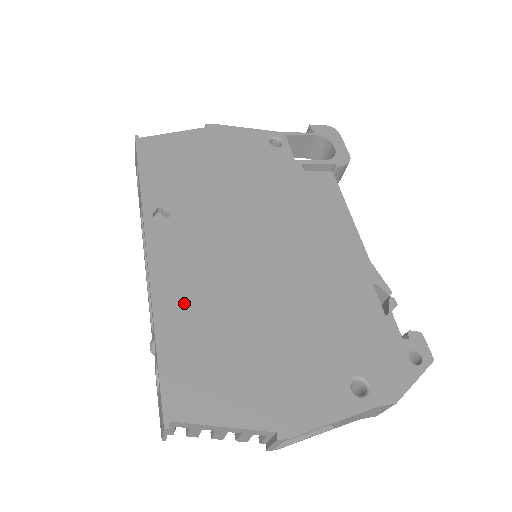
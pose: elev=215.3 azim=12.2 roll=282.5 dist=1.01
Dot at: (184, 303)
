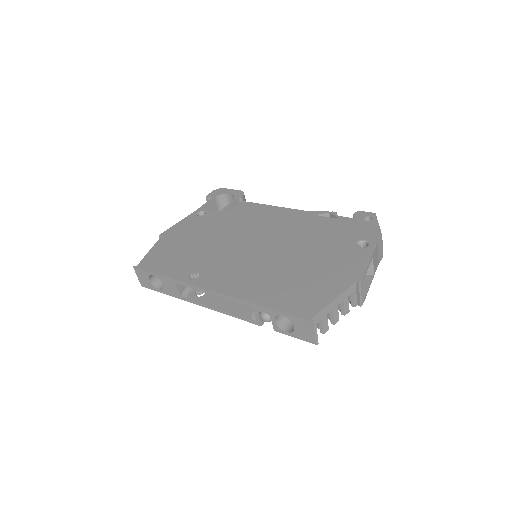
Dot at: (255, 288)
